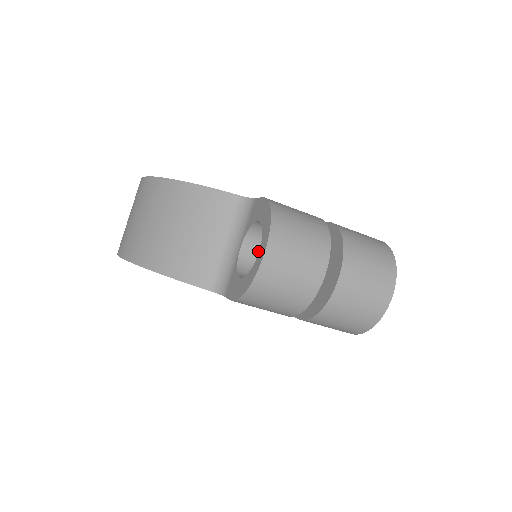
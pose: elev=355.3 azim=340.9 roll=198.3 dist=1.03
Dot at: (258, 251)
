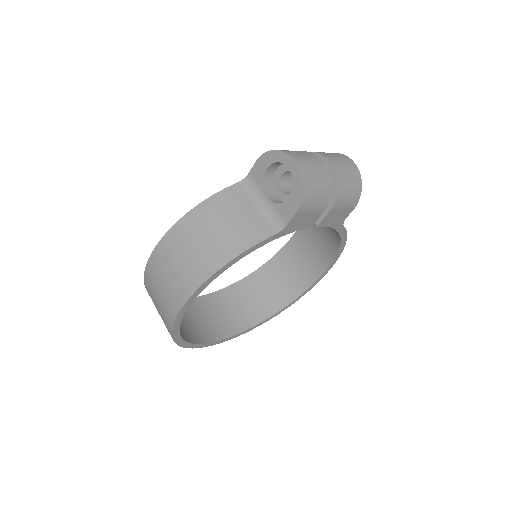
Dot at: (276, 196)
